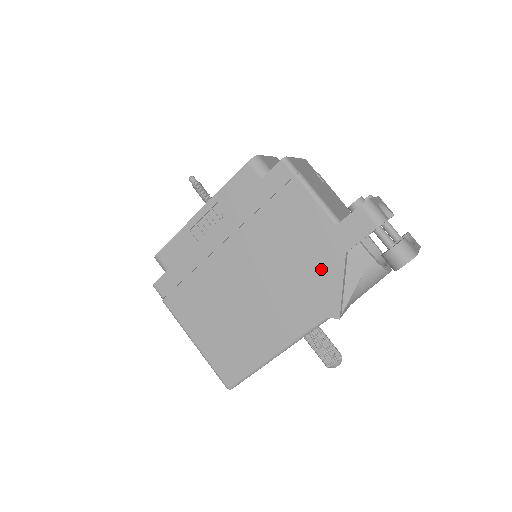
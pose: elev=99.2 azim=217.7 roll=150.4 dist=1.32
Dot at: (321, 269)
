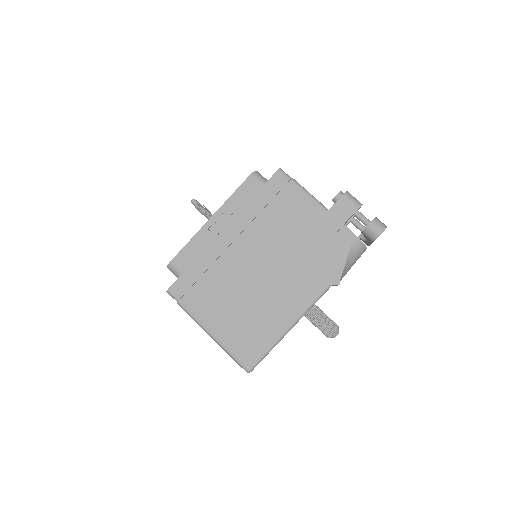
Dot at: (319, 247)
